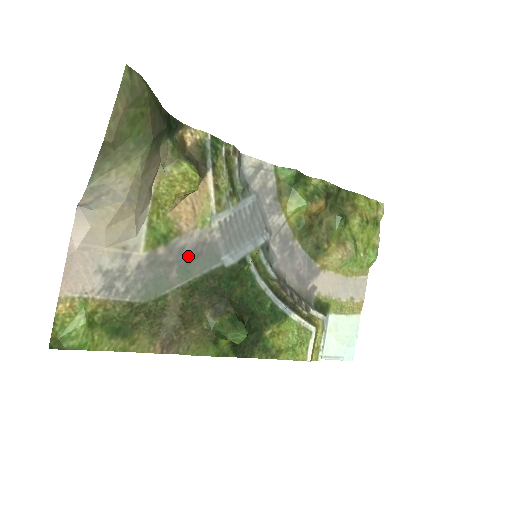
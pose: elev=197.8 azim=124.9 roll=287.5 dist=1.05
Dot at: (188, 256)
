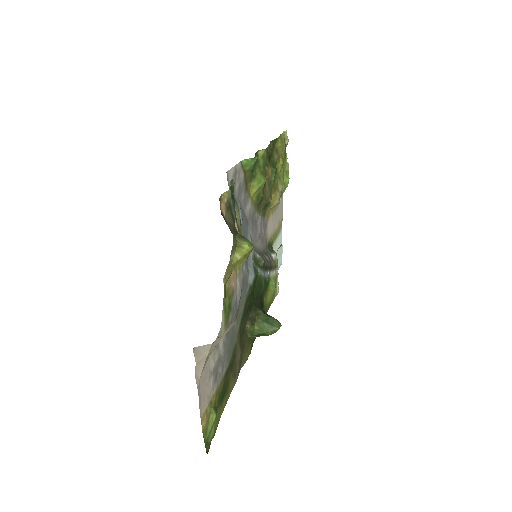
Dot at: (239, 303)
